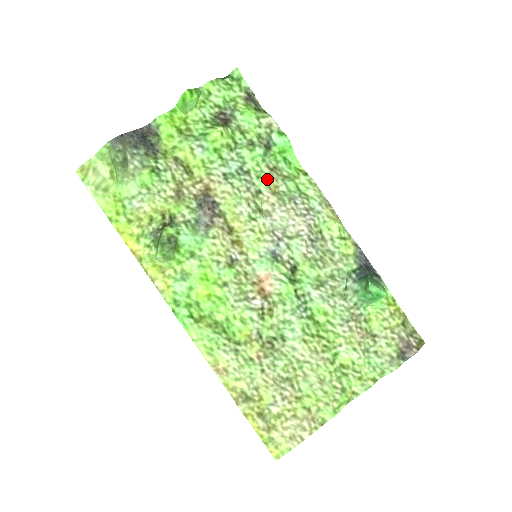
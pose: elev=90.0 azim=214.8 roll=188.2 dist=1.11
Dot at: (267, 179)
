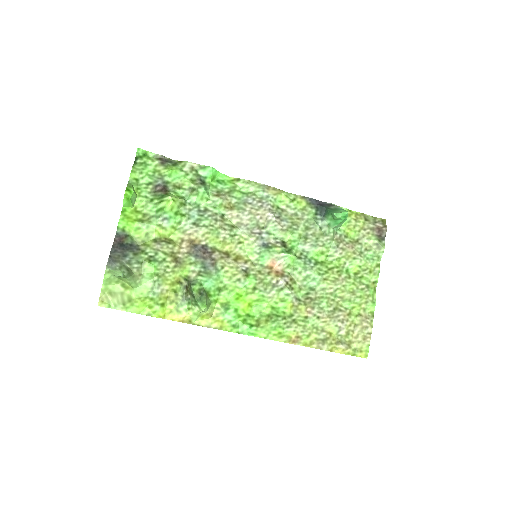
Dot at: (221, 204)
